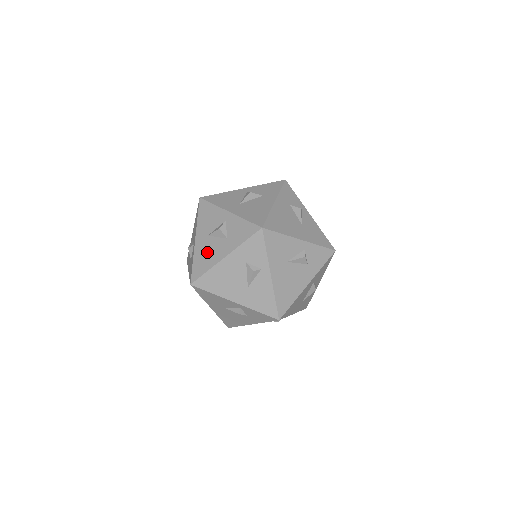
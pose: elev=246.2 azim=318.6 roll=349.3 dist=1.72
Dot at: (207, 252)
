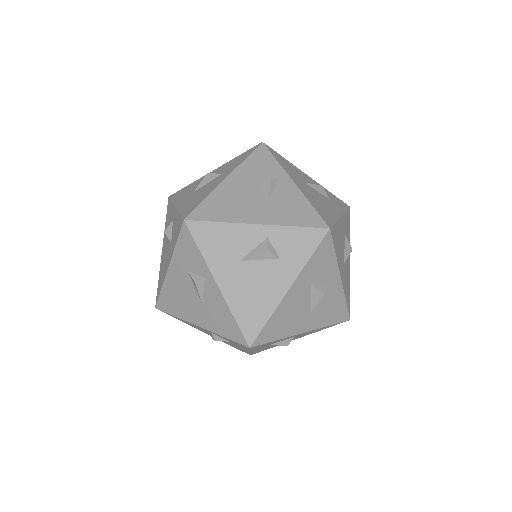
Dot at: (198, 195)
